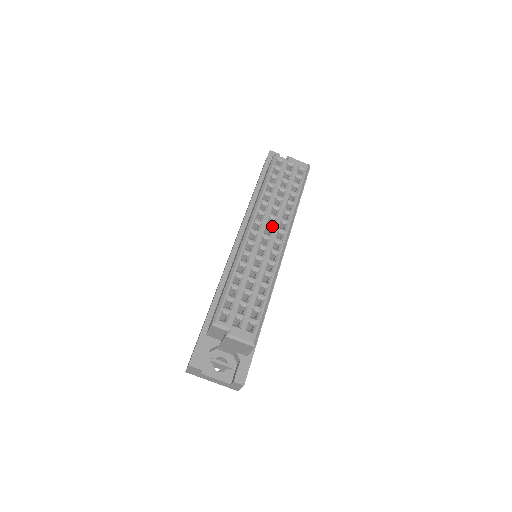
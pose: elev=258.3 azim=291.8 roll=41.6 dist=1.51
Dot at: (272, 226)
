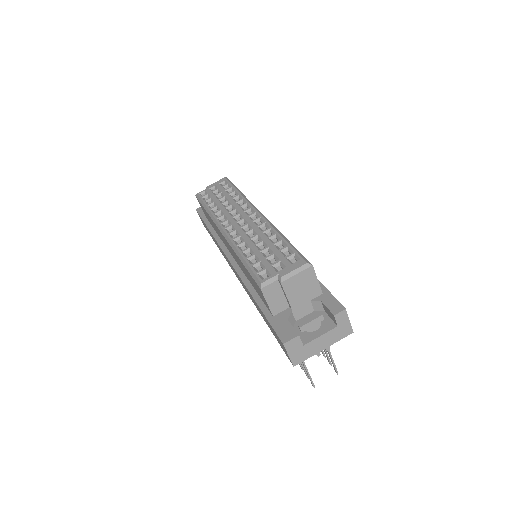
Dot at: (237, 214)
